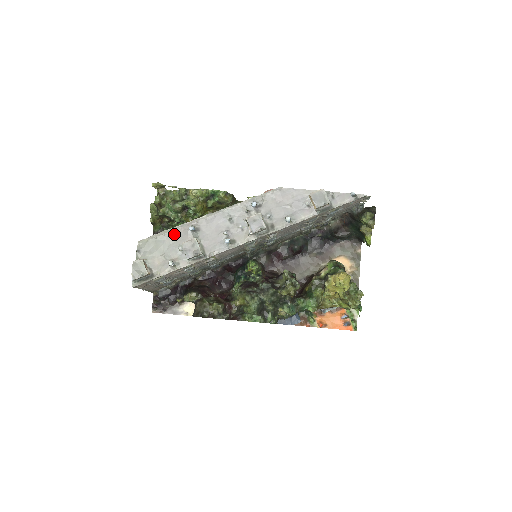
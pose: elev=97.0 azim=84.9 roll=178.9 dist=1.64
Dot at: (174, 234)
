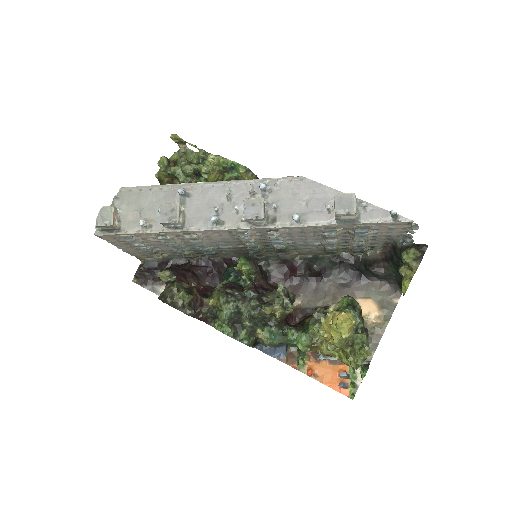
Dot at: (161, 192)
